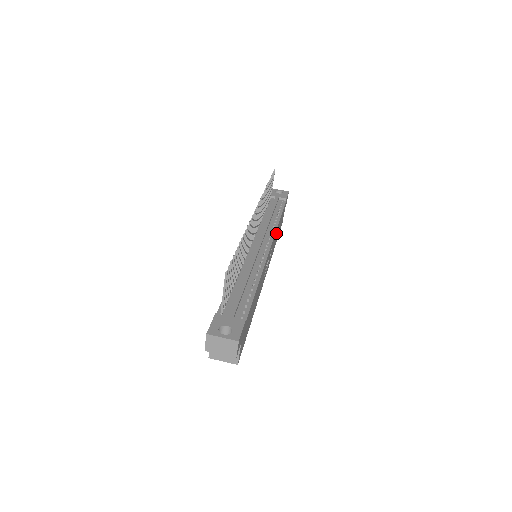
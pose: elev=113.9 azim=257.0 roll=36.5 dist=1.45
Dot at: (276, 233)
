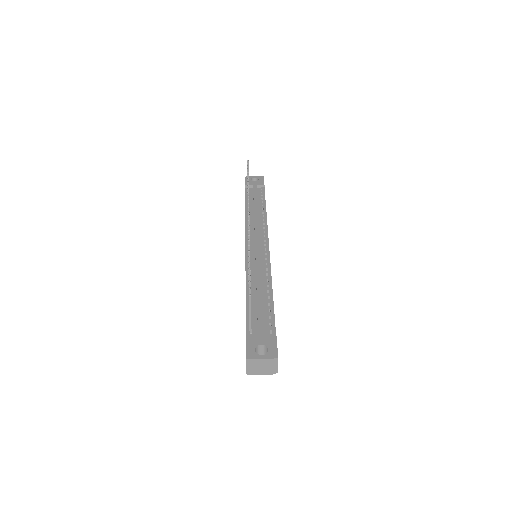
Dot at: occluded
